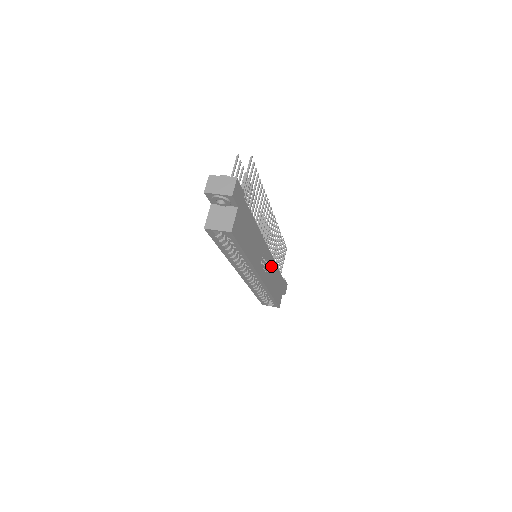
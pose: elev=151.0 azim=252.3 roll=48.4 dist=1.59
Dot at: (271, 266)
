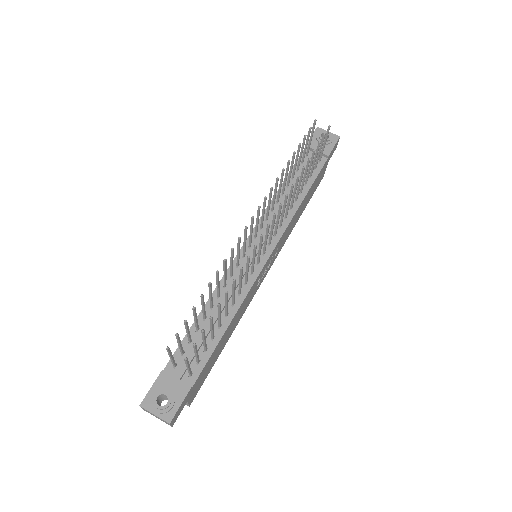
Dot at: (284, 234)
